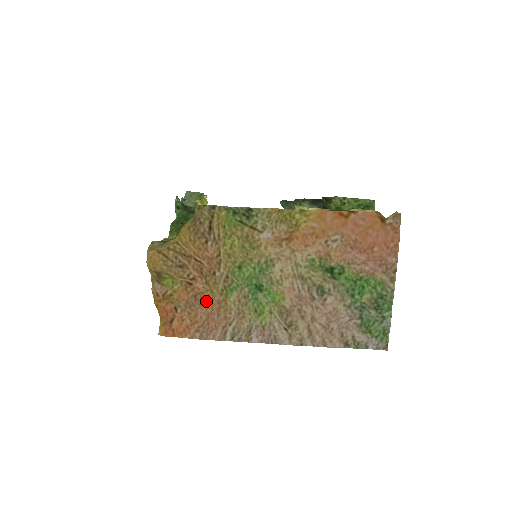
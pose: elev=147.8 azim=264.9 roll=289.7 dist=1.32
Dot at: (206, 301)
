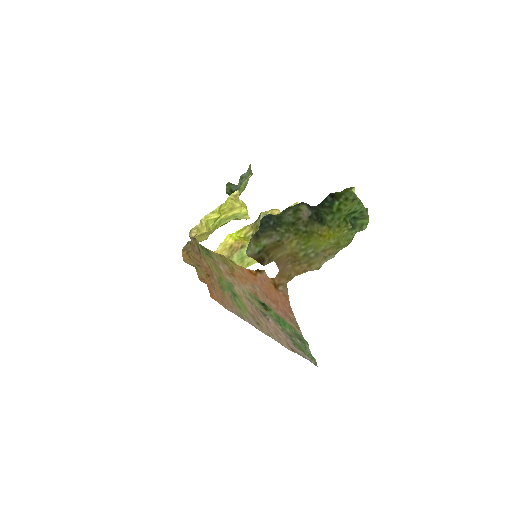
Dot at: (217, 289)
